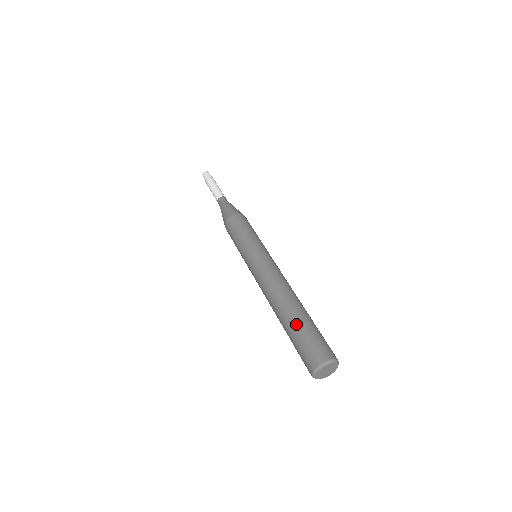
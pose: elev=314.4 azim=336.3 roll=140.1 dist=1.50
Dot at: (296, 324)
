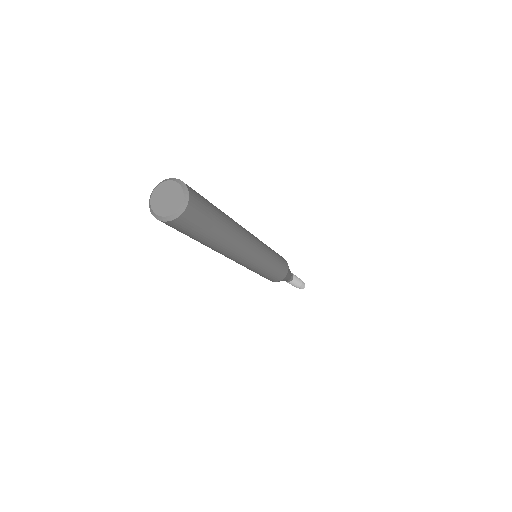
Dot at: occluded
